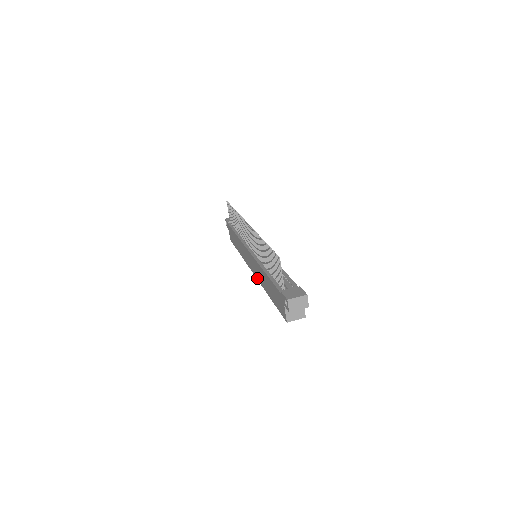
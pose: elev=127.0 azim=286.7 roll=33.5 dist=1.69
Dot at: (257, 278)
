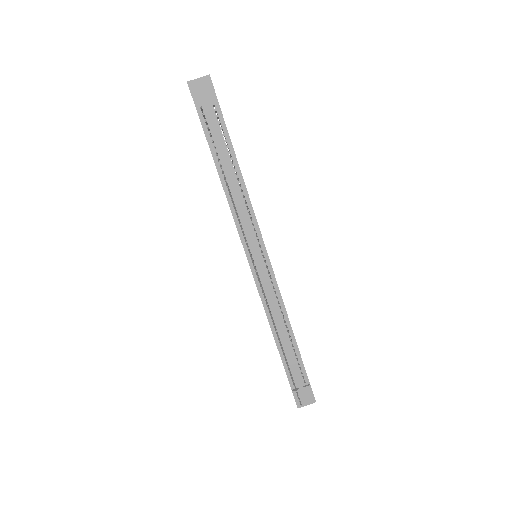
Dot at: occluded
